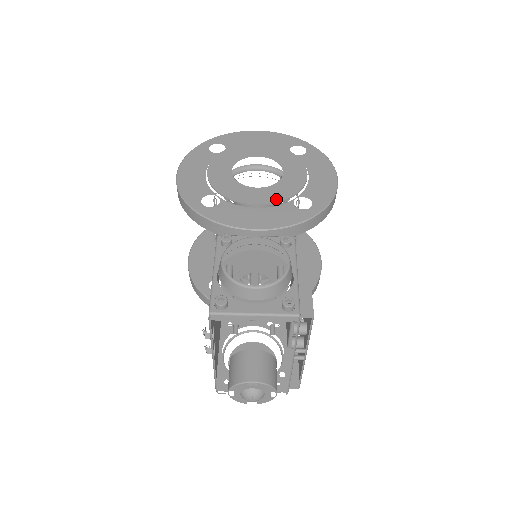
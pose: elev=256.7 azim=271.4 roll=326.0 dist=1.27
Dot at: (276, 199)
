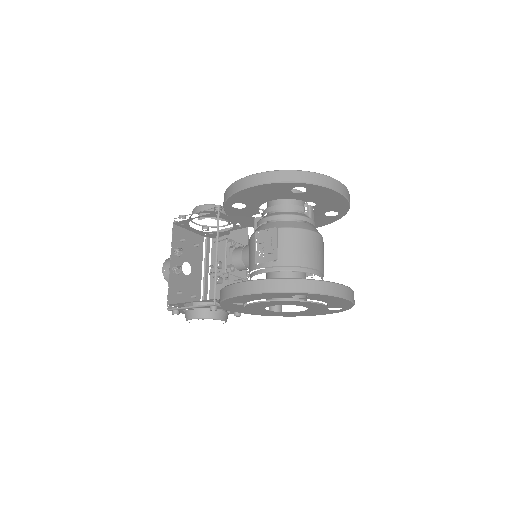
Dot at: occluded
